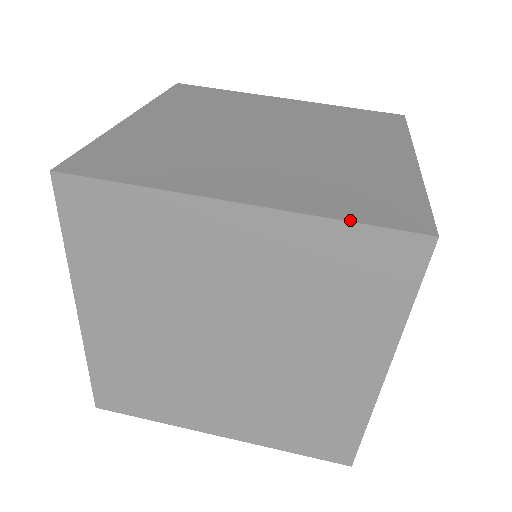
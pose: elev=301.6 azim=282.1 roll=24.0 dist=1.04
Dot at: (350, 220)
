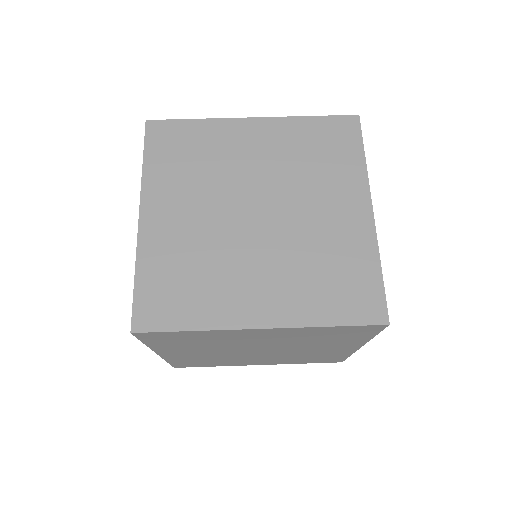
Dot at: (335, 325)
